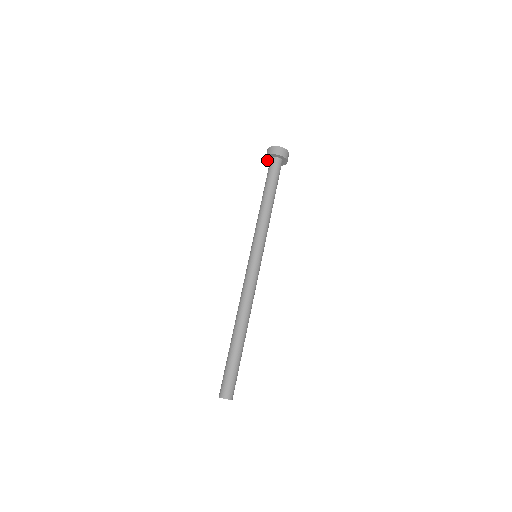
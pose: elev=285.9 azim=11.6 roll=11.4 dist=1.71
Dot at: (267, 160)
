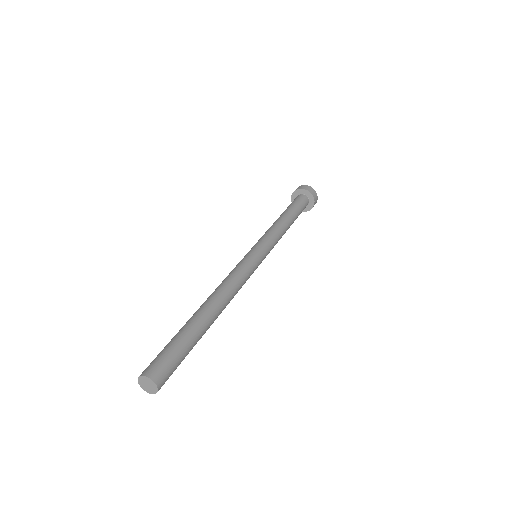
Dot at: (292, 196)
